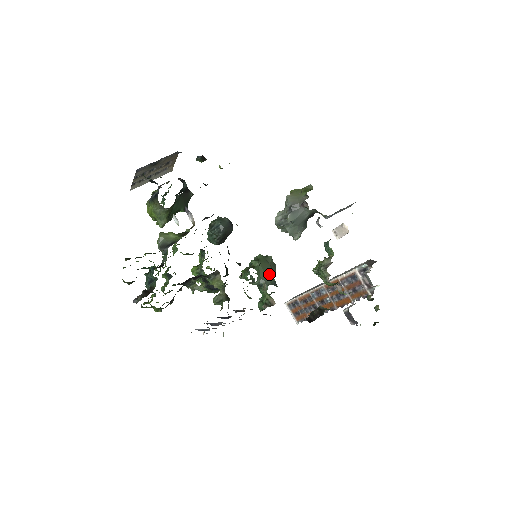
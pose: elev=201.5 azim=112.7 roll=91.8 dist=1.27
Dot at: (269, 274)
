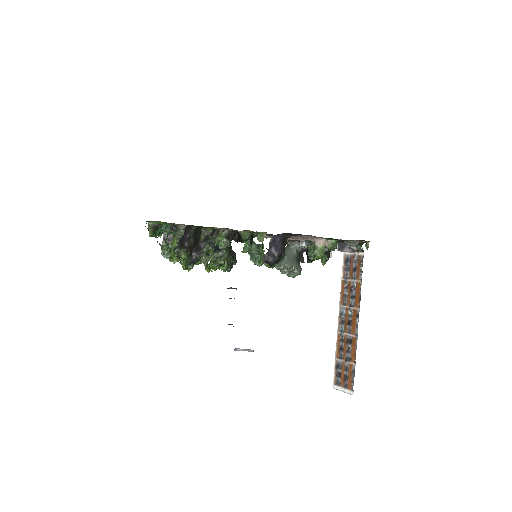
Dot at: occluded
